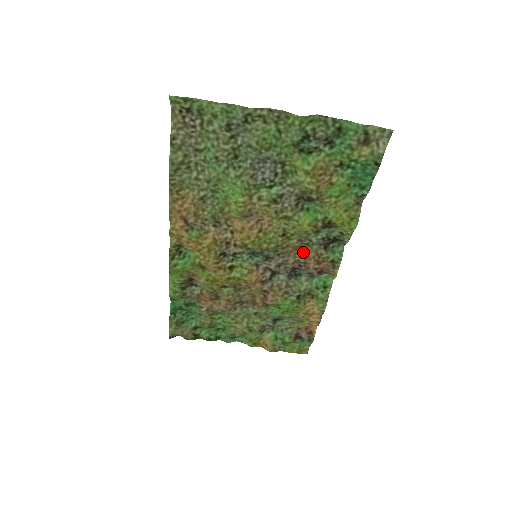
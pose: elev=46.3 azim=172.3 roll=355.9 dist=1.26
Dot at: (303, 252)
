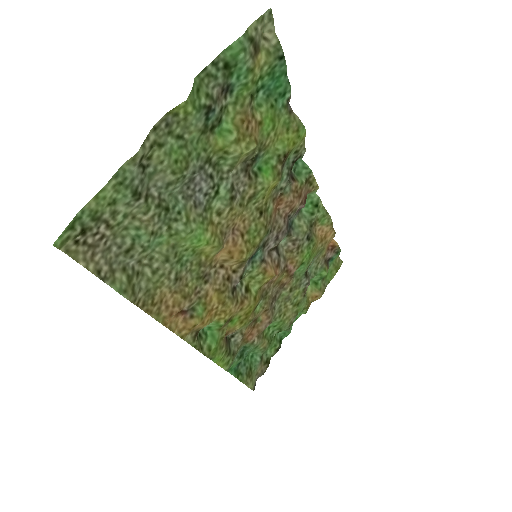
Dot at: (283, 204)
